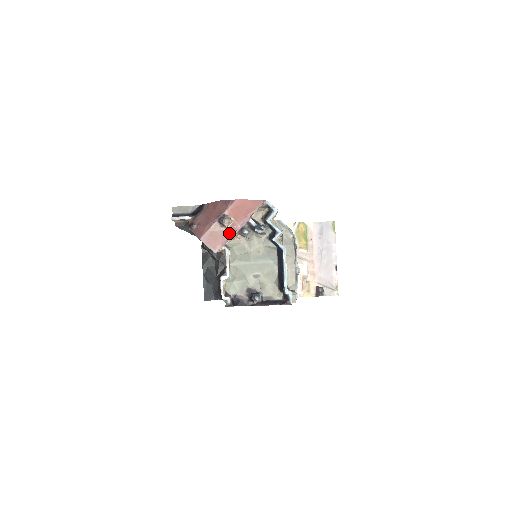
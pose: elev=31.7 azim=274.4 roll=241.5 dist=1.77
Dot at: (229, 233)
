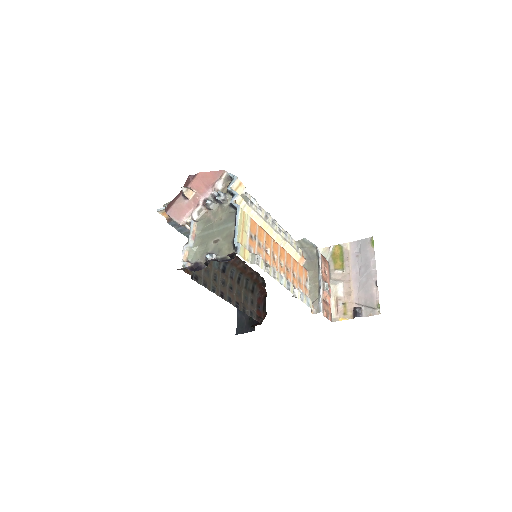
Dot at: (192, 204)
